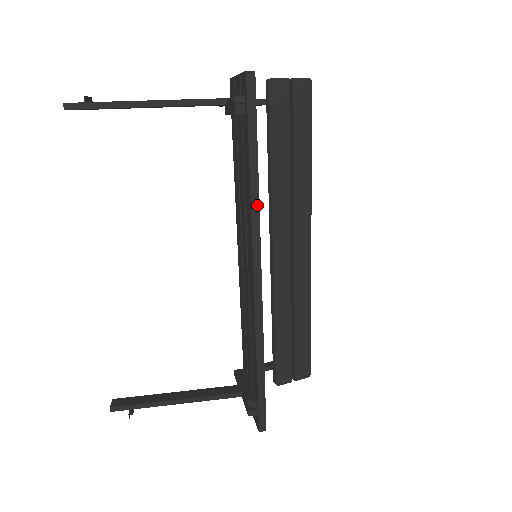
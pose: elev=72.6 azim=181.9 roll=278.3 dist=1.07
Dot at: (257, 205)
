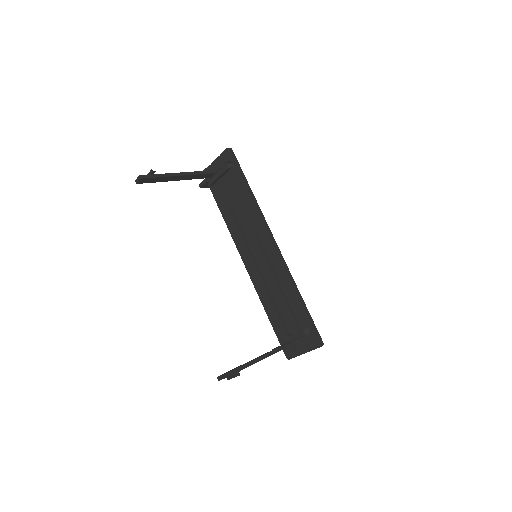
Dot at: (258, 205)
